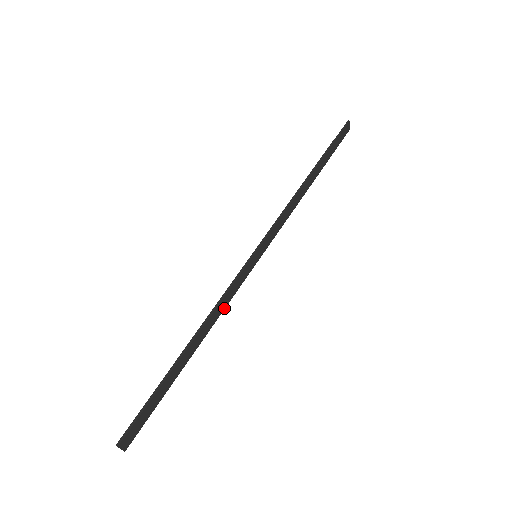
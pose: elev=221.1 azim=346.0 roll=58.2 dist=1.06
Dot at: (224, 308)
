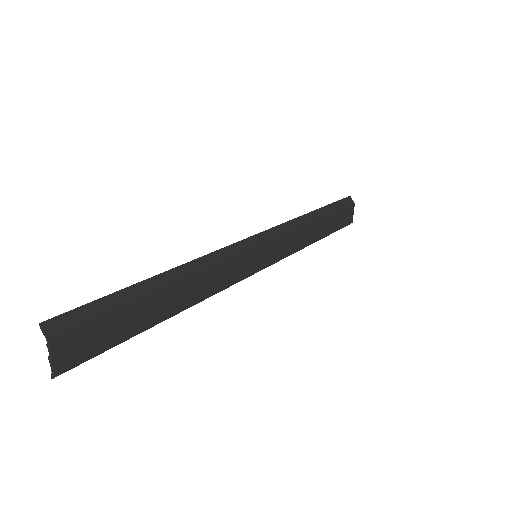
Dot at: (209, 268)
